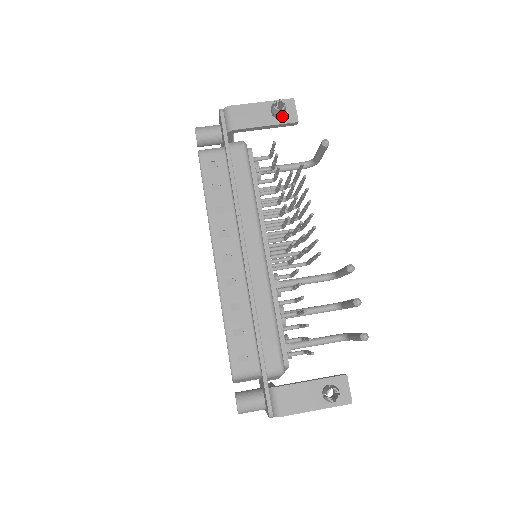
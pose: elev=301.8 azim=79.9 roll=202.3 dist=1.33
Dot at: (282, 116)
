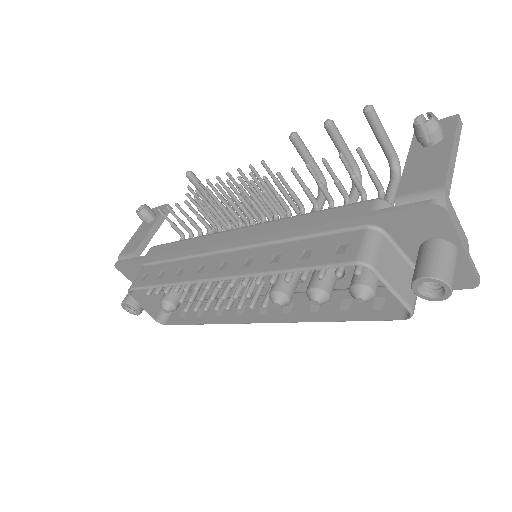
Dot at: (155, 216)
